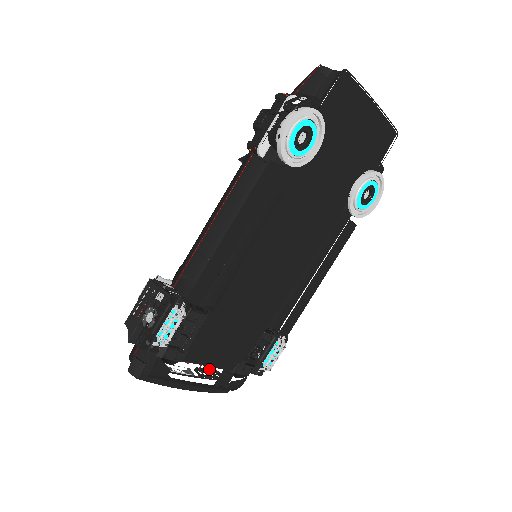
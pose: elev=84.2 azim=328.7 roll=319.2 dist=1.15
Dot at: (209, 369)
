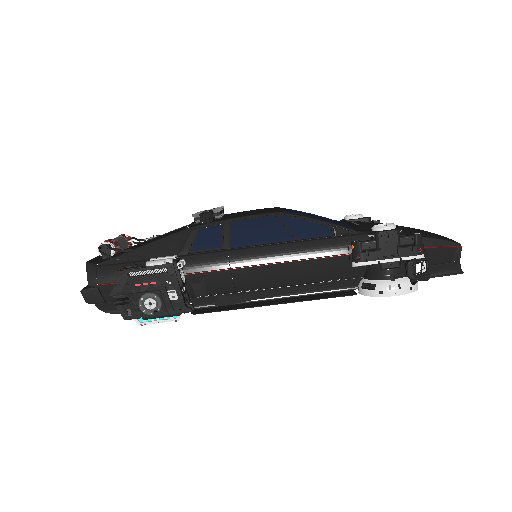
Dot at: occluded
